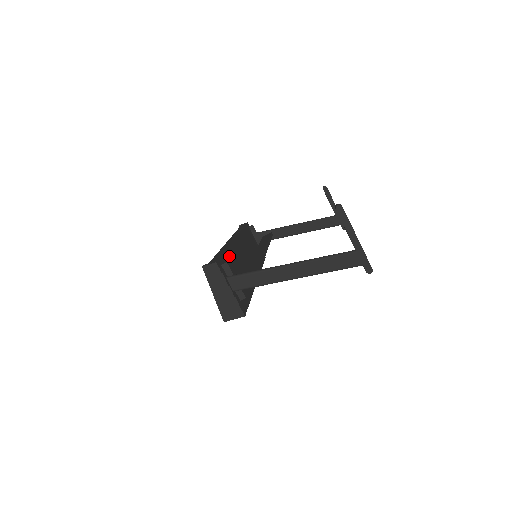
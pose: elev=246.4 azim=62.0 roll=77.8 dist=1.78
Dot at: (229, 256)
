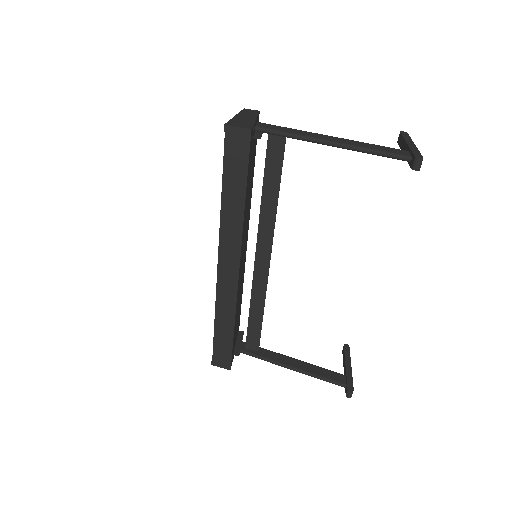
Dot at: occluded
